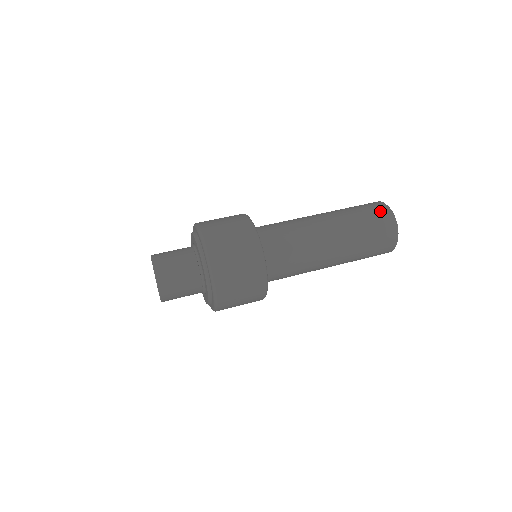
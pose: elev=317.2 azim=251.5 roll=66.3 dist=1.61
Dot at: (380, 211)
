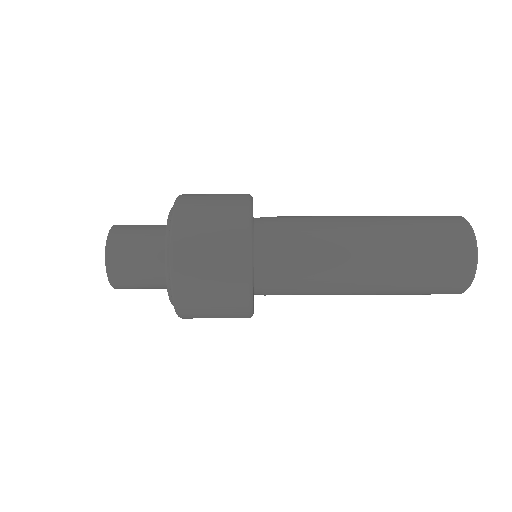
Dot at: (446, 217)
